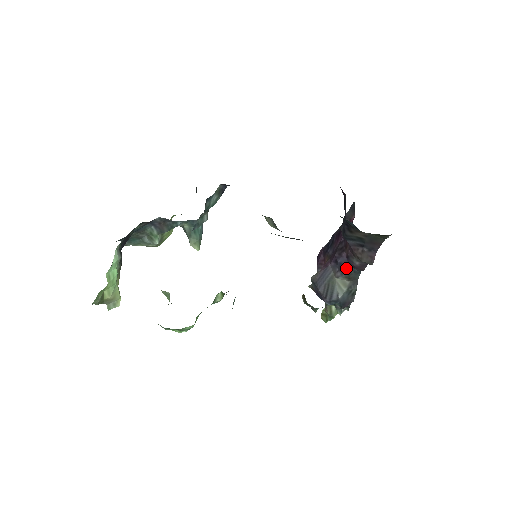
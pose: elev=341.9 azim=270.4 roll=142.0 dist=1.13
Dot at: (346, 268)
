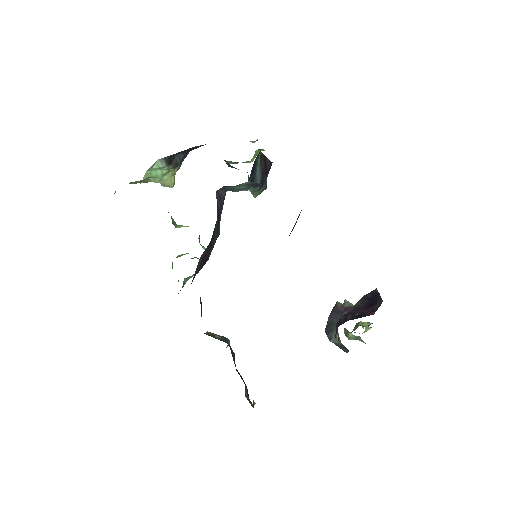
Dot at: occluded
